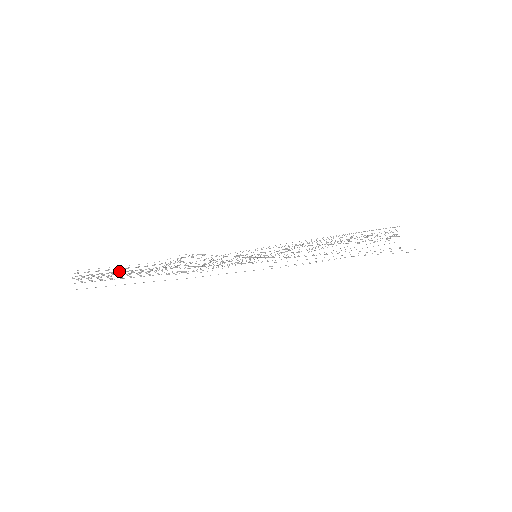
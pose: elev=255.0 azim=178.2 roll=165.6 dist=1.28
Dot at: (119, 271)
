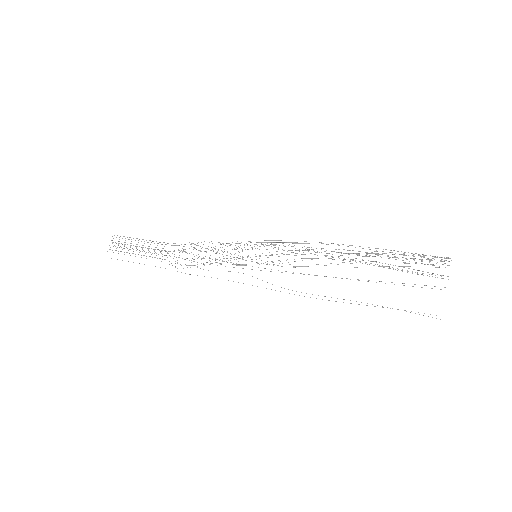
Dot at: occluded
